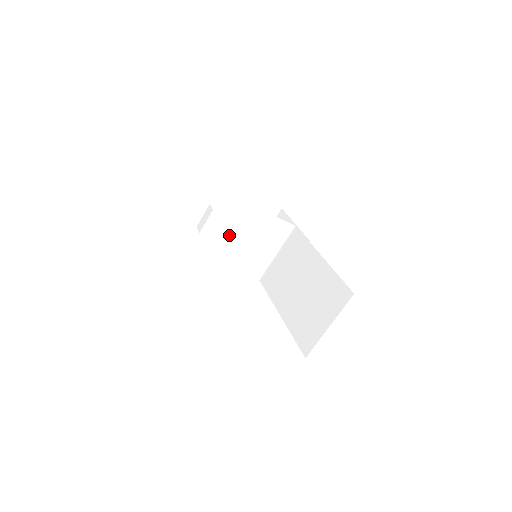
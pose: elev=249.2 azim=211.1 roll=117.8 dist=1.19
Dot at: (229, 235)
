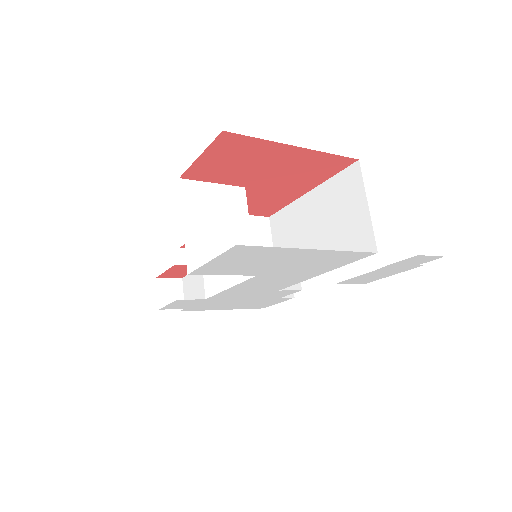
Dot at: (212, 205)
